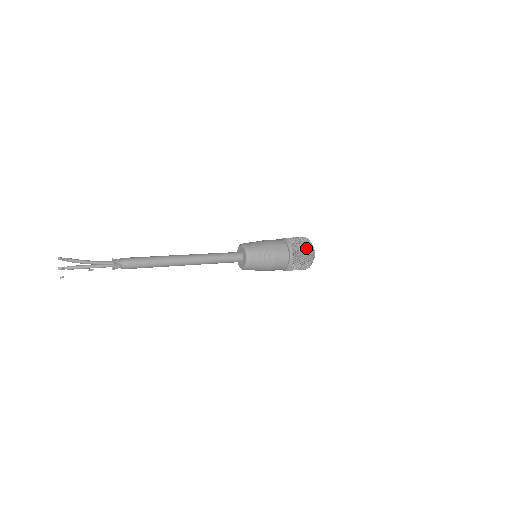
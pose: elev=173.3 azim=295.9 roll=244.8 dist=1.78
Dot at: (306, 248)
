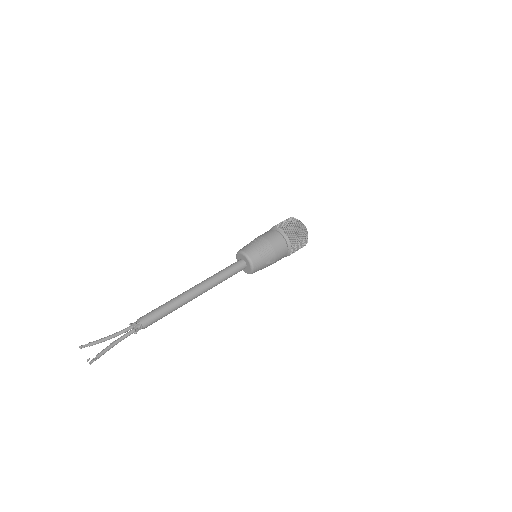
Dot at: (300, 248)
